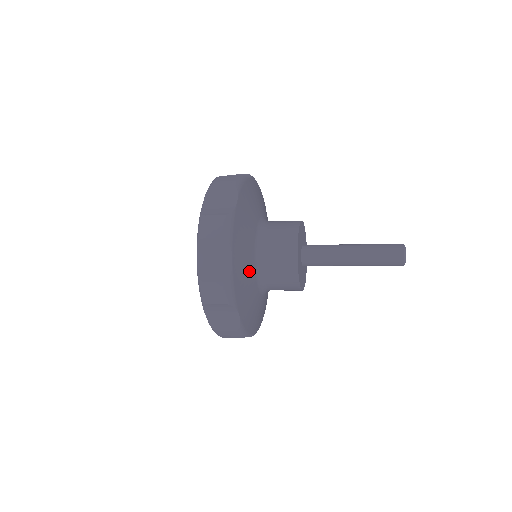
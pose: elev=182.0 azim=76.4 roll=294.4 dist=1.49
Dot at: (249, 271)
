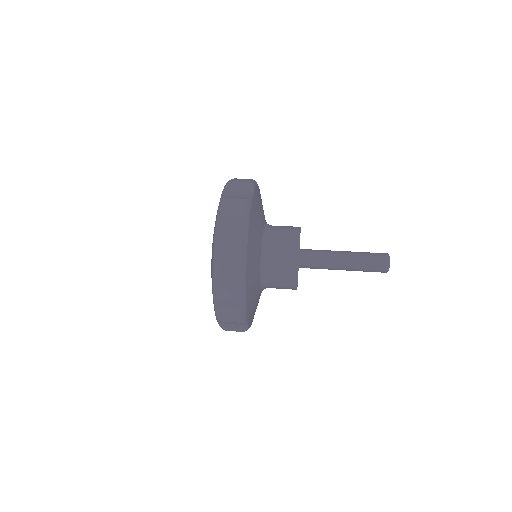
Dot at: (257, 256)
